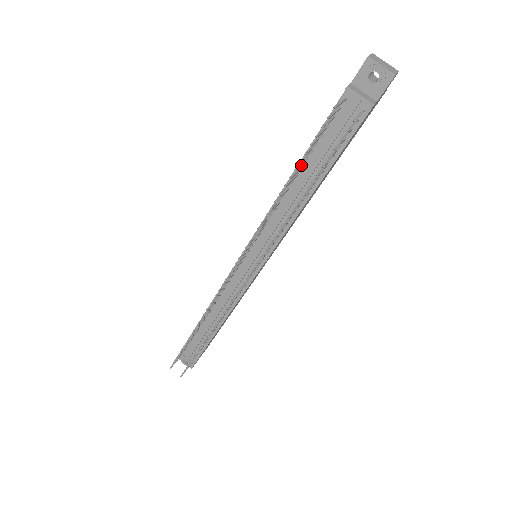
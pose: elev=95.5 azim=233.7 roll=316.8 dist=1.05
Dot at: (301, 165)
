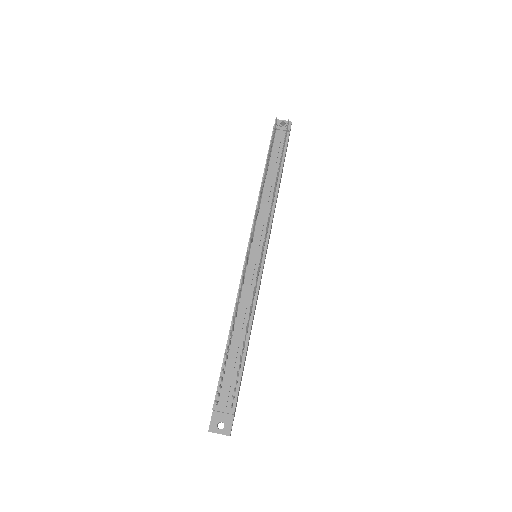
Dot at: occluded
